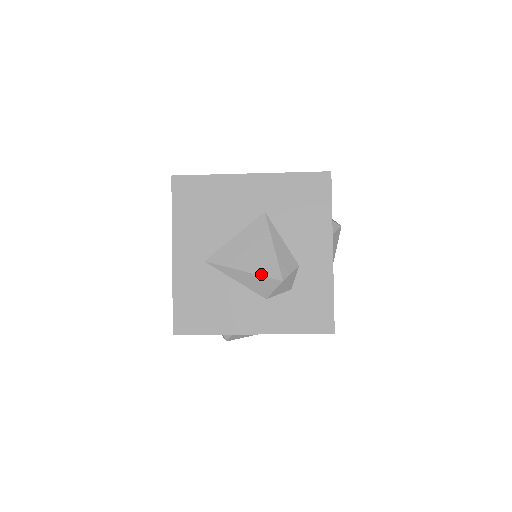
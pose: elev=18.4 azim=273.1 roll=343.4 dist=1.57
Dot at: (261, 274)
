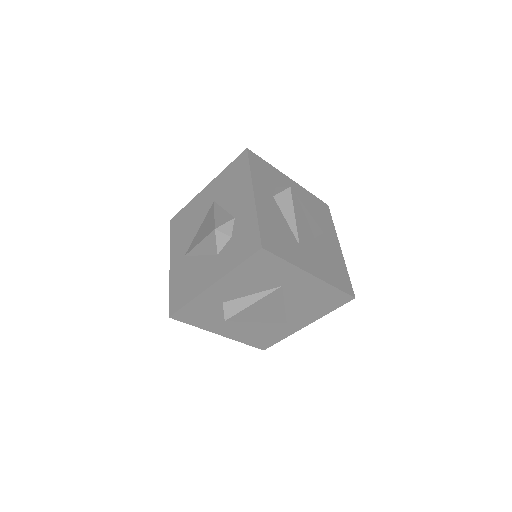
Dot at: (206, 236)
